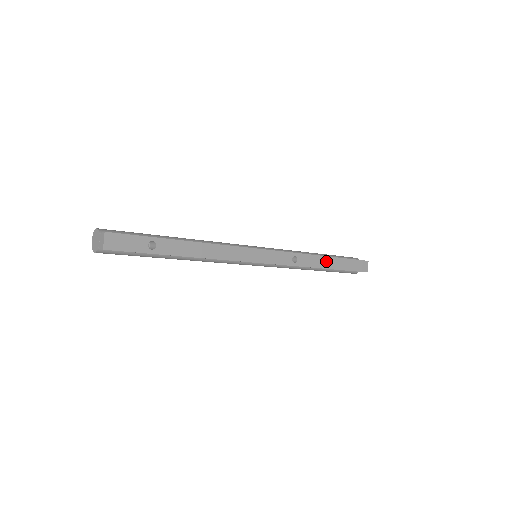
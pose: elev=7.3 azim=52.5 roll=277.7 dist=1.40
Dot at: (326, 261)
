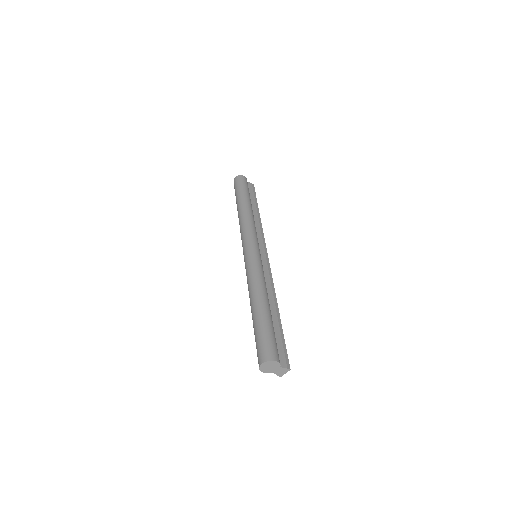
Dot at: occluded
